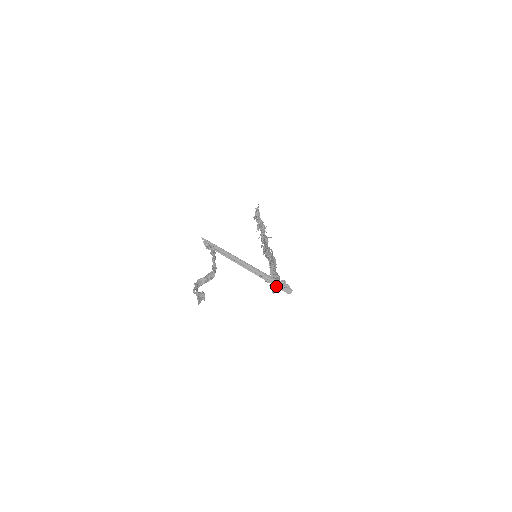
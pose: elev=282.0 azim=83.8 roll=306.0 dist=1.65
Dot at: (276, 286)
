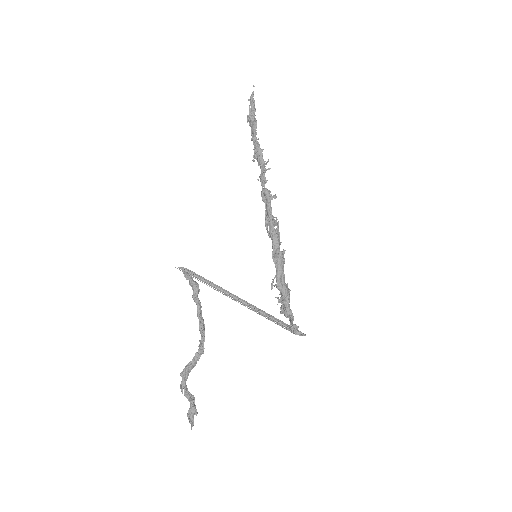
Dot at: (285, 327)
